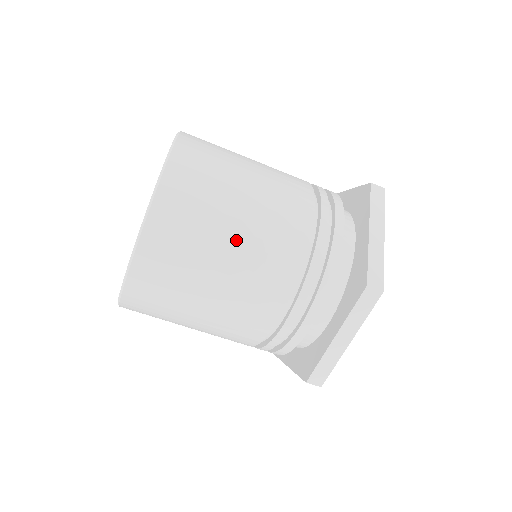
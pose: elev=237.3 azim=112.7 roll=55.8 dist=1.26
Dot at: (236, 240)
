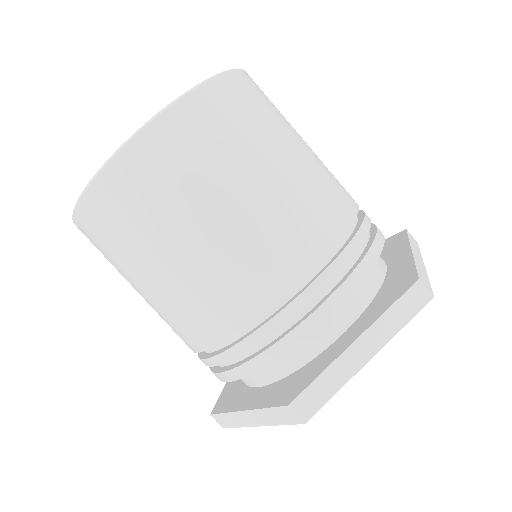
Dot at: (285, 165)
